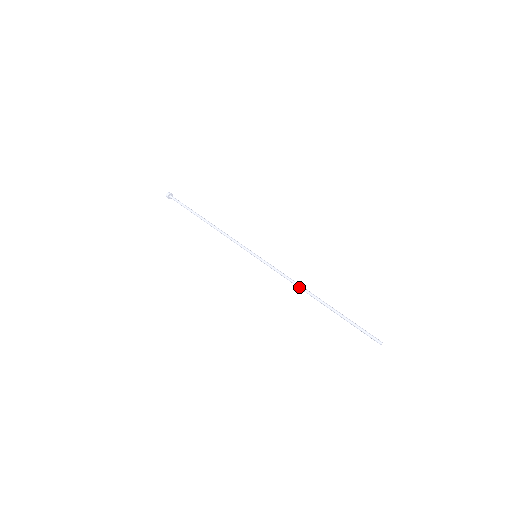
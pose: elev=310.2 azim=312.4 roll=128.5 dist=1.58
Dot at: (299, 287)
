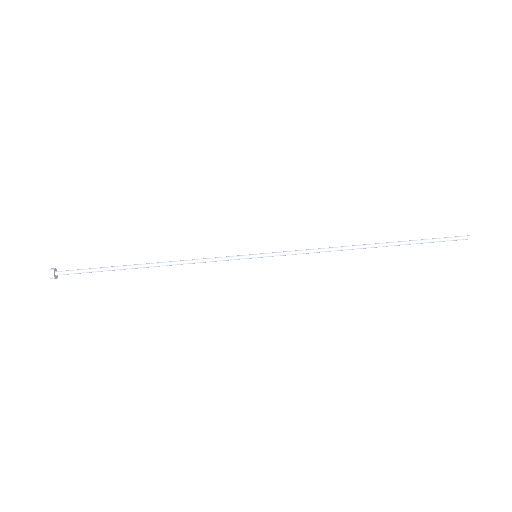
Dot at: (340, 250)
